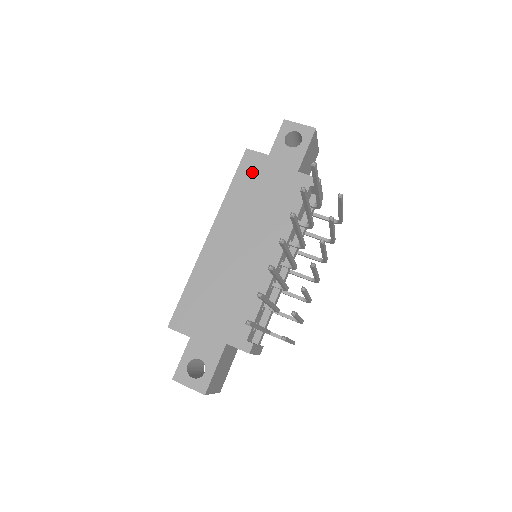
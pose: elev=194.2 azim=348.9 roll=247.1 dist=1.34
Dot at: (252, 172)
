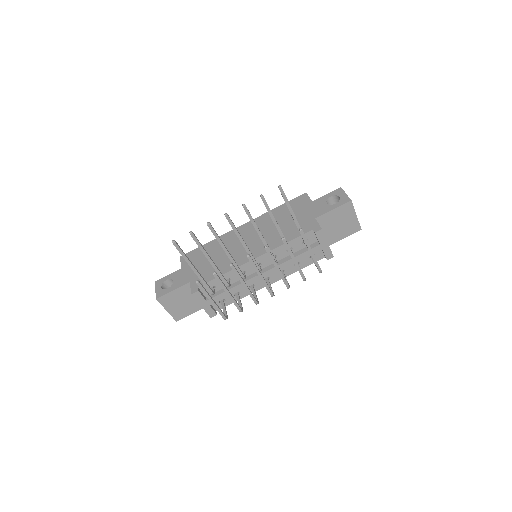
Dot at: (295, 206)
